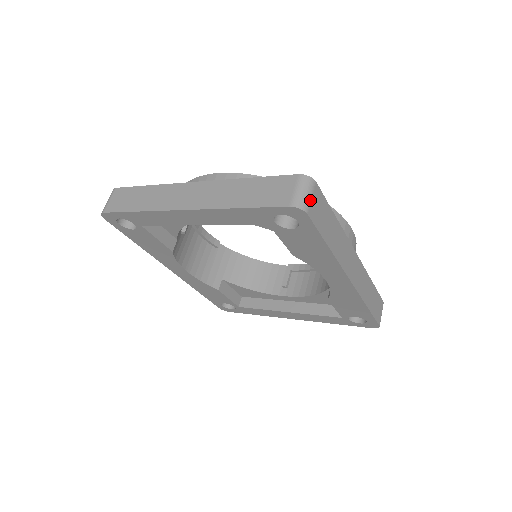
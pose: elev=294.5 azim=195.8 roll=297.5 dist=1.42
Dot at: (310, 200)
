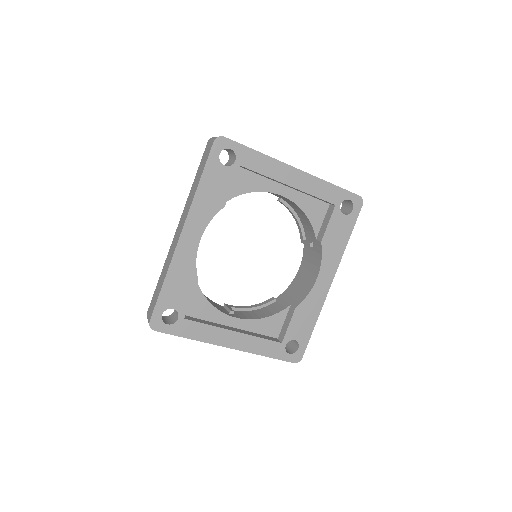
Dot at: occluded
